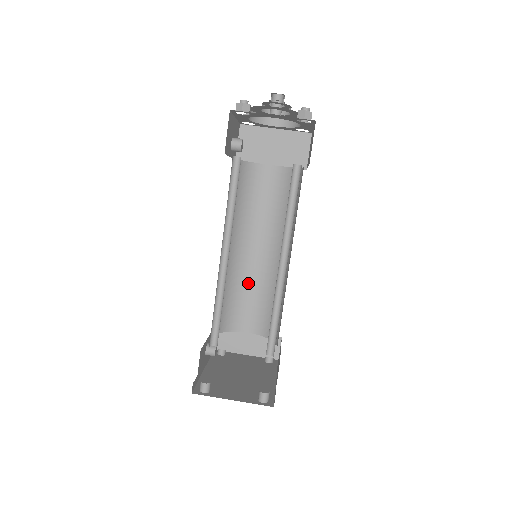
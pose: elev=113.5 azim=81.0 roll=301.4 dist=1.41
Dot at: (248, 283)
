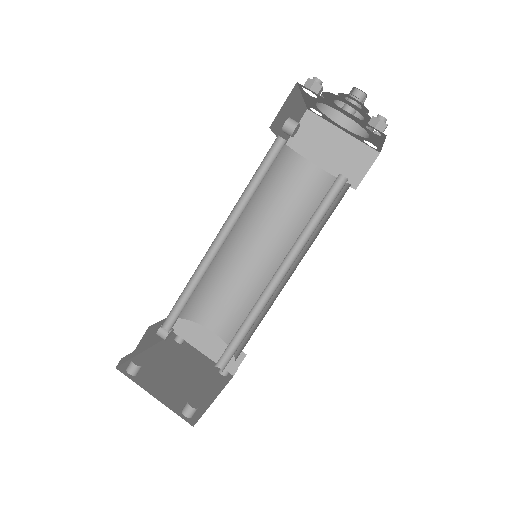
Dot at: (238, 281)
